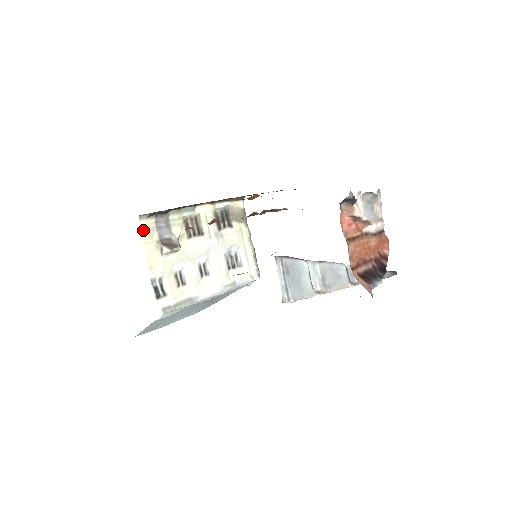
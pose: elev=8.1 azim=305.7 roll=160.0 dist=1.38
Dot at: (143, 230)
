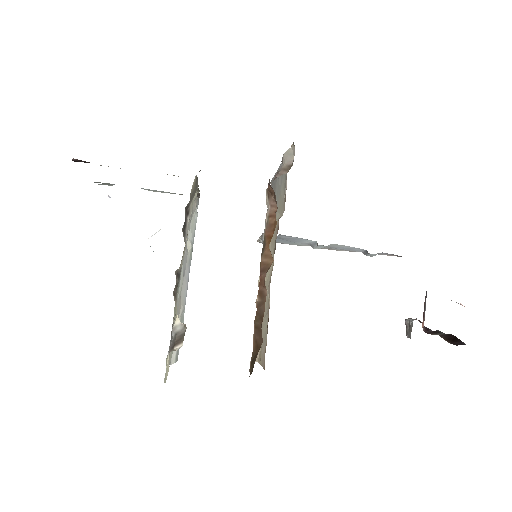
Dot at: (166, 379)
